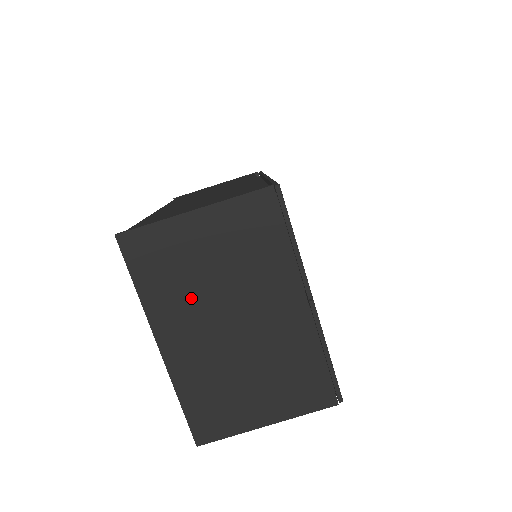
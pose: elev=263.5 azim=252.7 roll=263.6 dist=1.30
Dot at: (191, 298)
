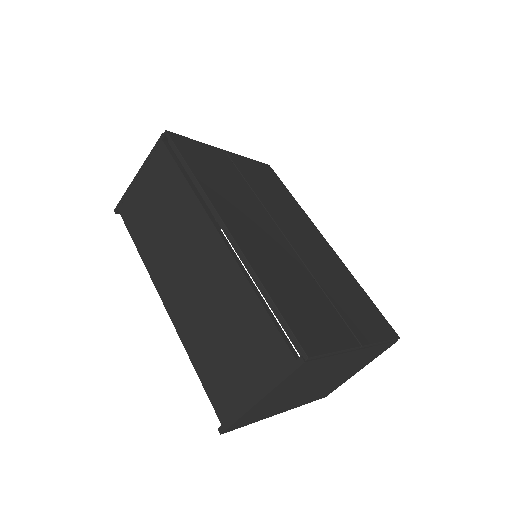
Dot at: (286, 401)
